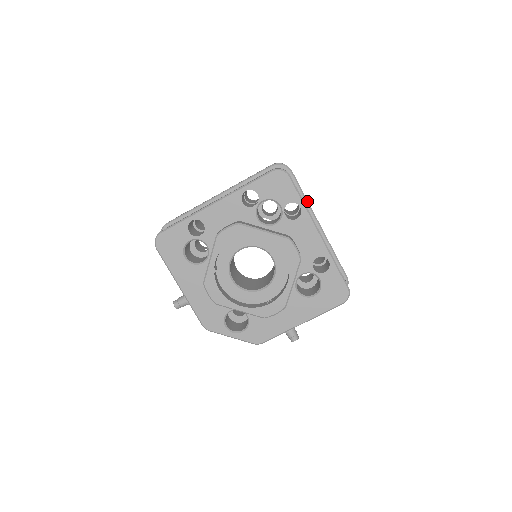
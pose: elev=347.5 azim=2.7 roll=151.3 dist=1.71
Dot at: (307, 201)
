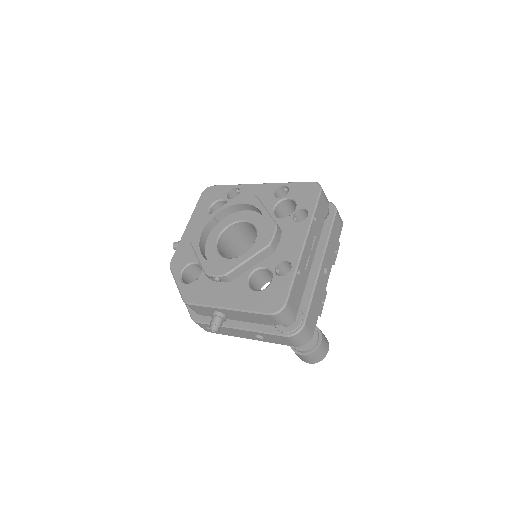
Dot at: (328, 240)
